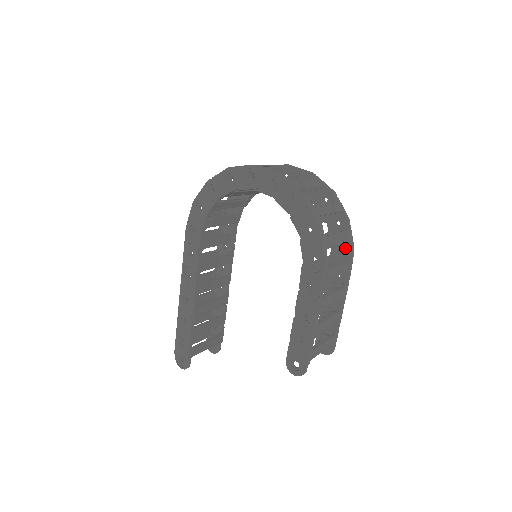
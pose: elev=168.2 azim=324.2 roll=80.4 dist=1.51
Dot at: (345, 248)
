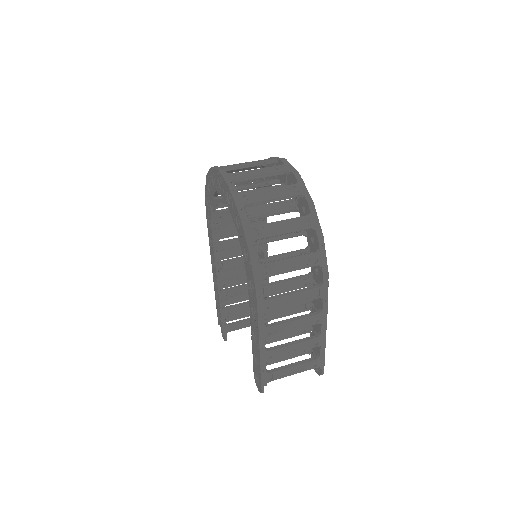
Dot at: (318, 270)
